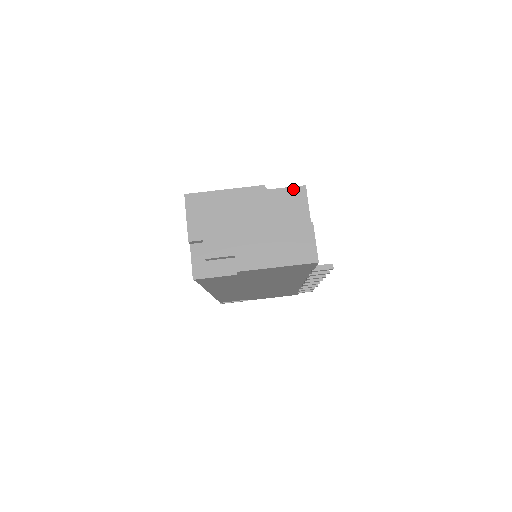
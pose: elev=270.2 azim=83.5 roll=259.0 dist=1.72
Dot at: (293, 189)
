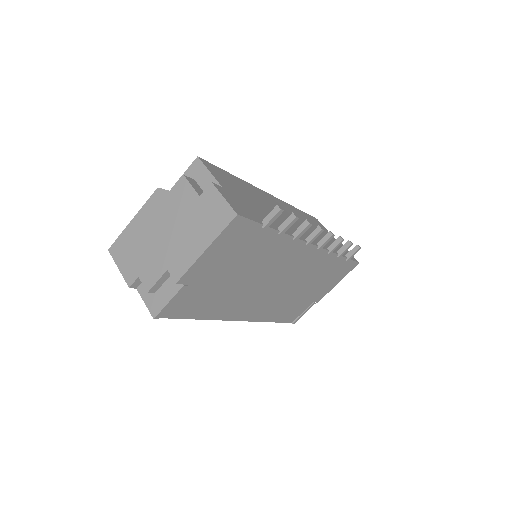
Dot at: (189, 169)
